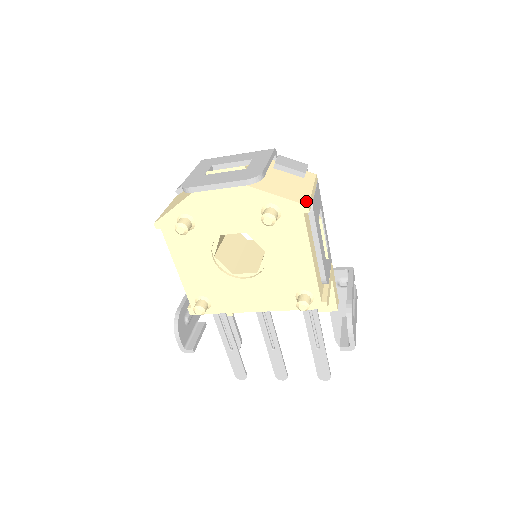
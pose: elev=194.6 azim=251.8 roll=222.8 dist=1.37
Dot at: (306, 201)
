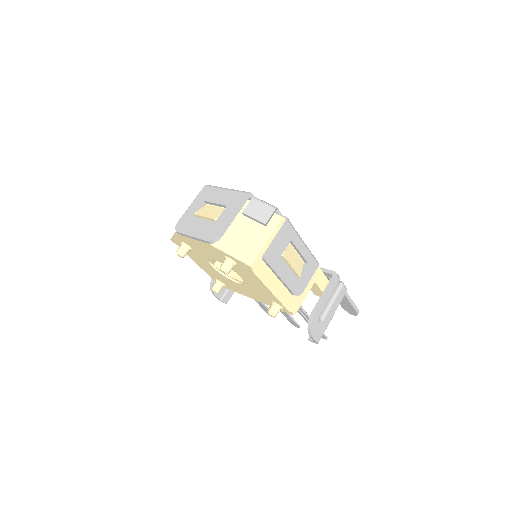
Dot at: (252, 260)
